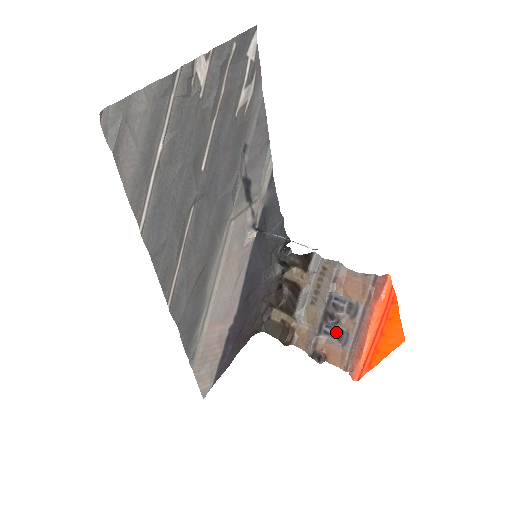
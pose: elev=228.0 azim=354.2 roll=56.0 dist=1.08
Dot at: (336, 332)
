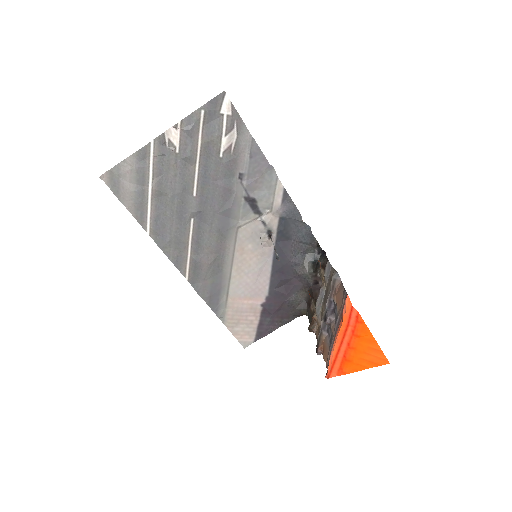
Dot at: (331, 333)
